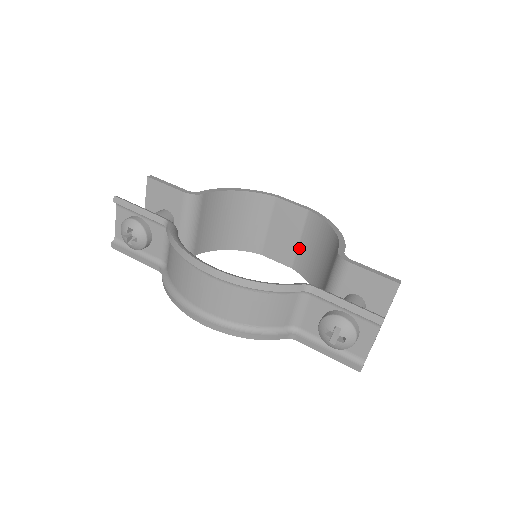
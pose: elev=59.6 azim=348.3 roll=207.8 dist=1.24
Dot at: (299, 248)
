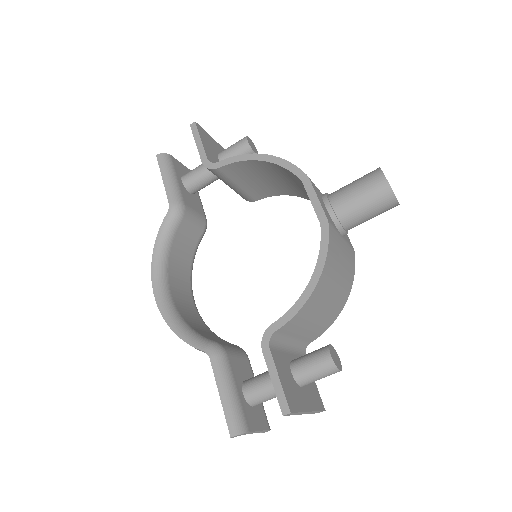
Dot at: occluded
